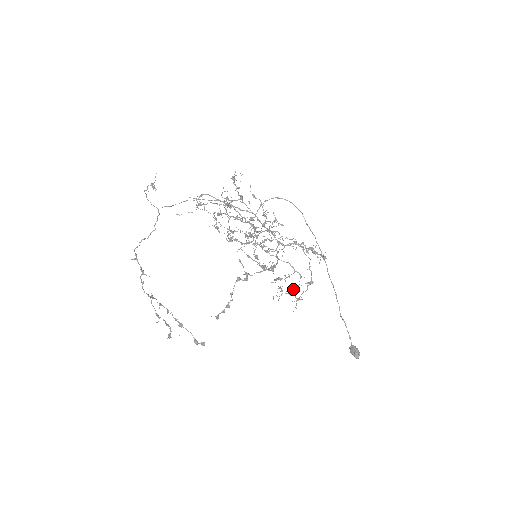
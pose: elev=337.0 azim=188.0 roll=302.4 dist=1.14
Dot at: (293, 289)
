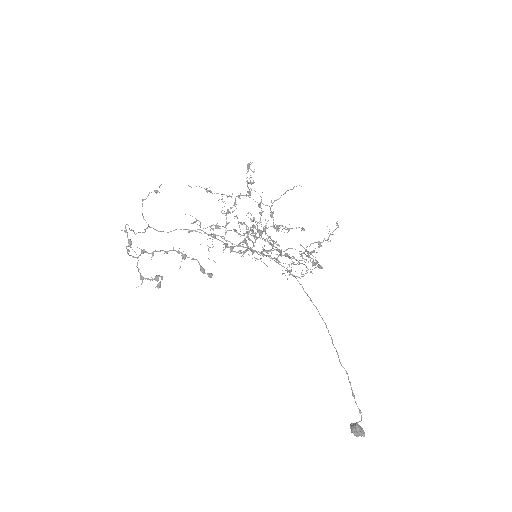
Dot at: (302, 270)
